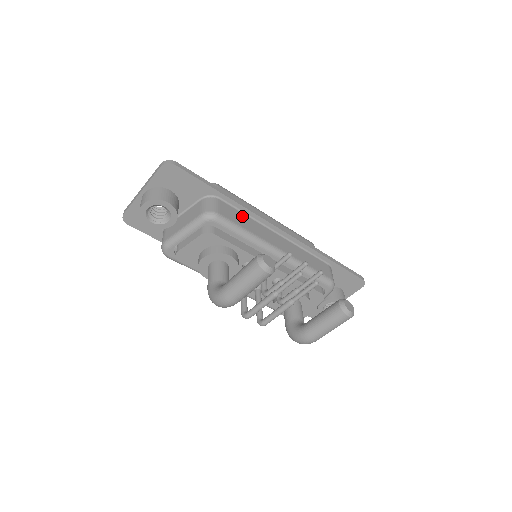
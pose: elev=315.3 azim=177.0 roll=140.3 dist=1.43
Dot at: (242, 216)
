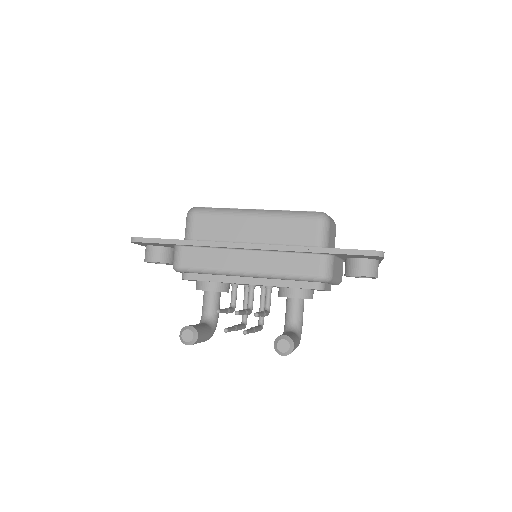
Dot at: (206, 252)
